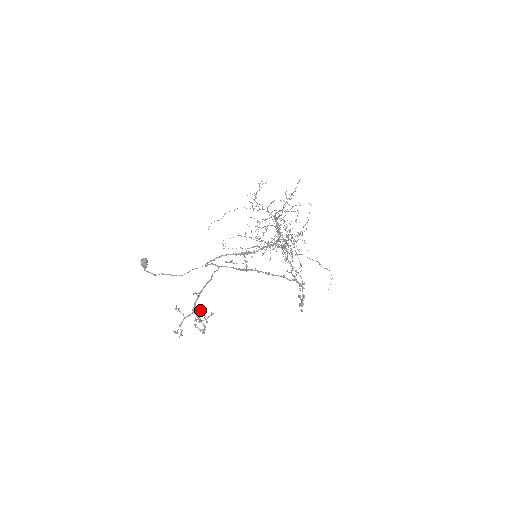
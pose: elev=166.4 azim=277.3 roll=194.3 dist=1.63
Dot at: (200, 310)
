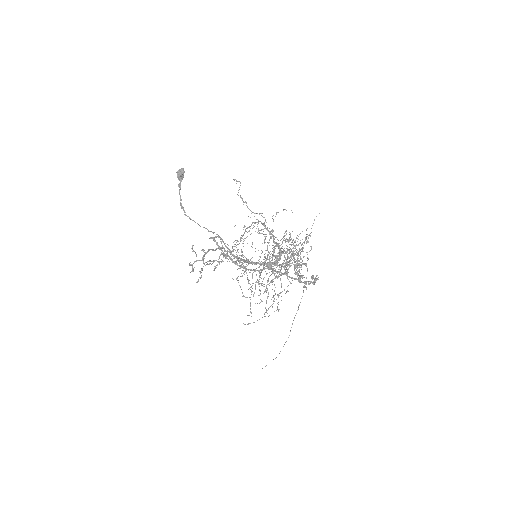
Dot at: occluded
